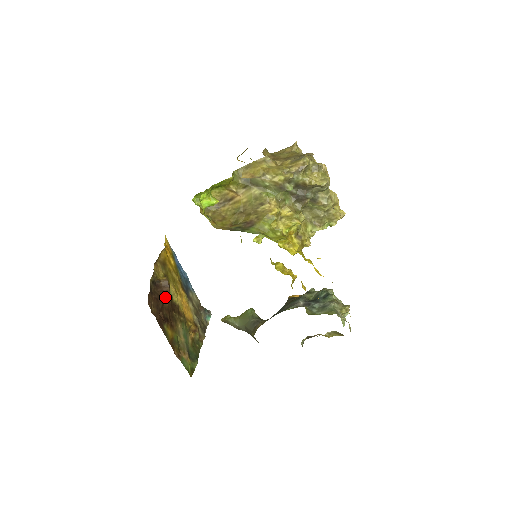
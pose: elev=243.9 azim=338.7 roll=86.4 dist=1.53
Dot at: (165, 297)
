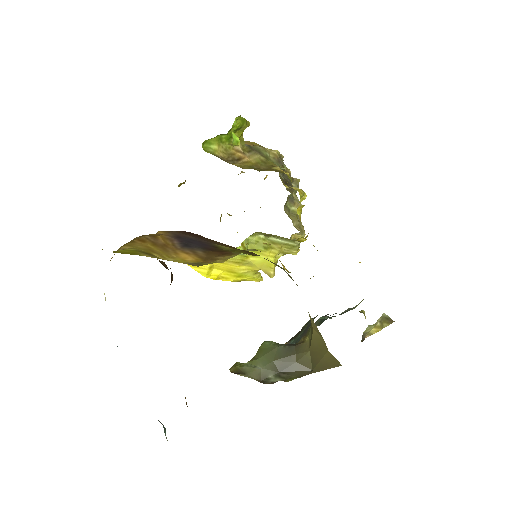
Dot at: occluded
